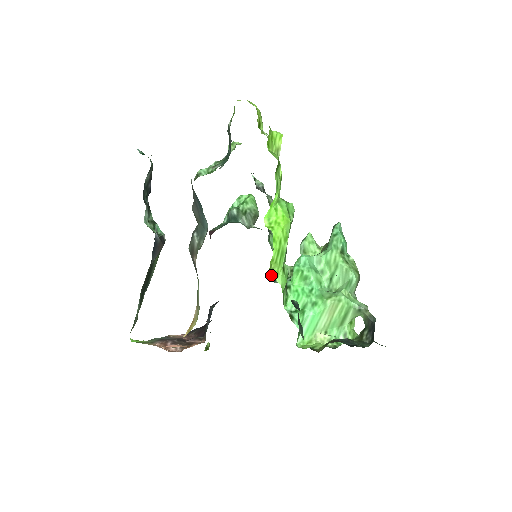
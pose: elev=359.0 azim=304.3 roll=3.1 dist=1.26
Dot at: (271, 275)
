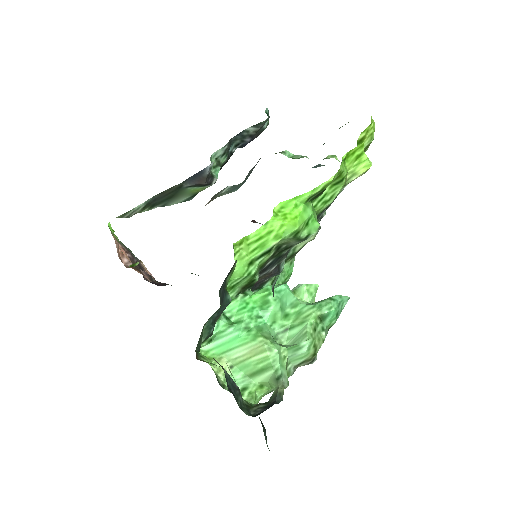
Dot at: (234, 252)
